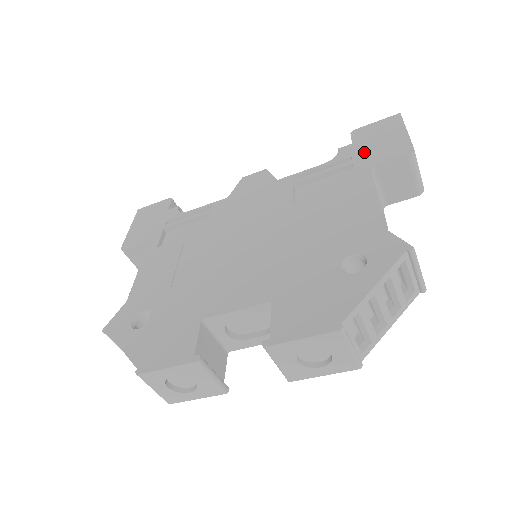
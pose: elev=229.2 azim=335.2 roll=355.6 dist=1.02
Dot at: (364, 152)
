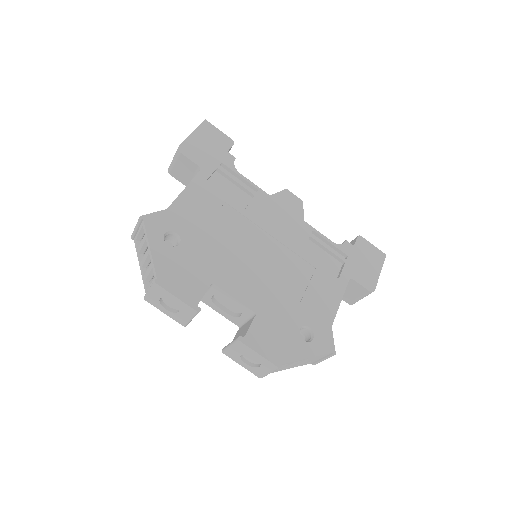
Dot at: (355, 261)
